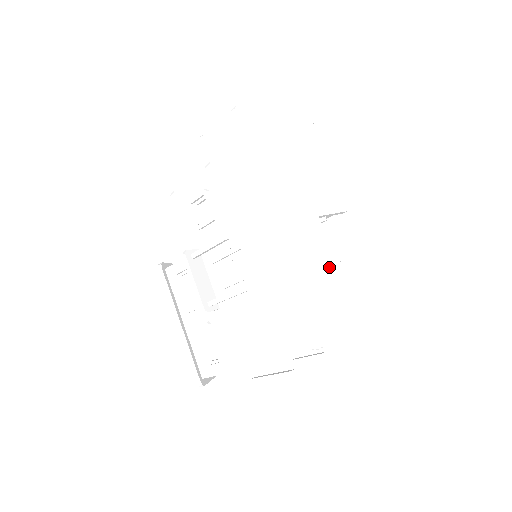
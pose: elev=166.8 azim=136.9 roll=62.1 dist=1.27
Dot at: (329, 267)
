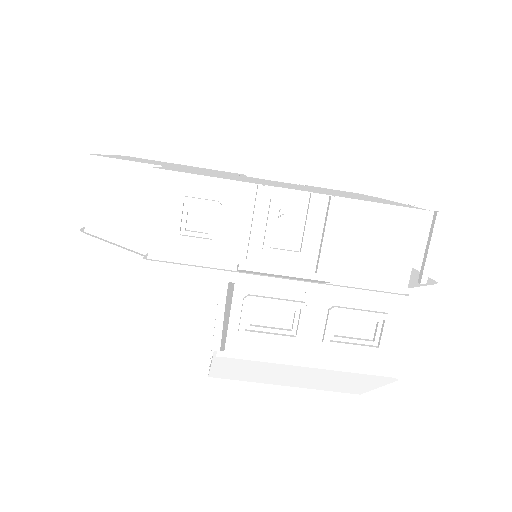
Dot at: occluded
